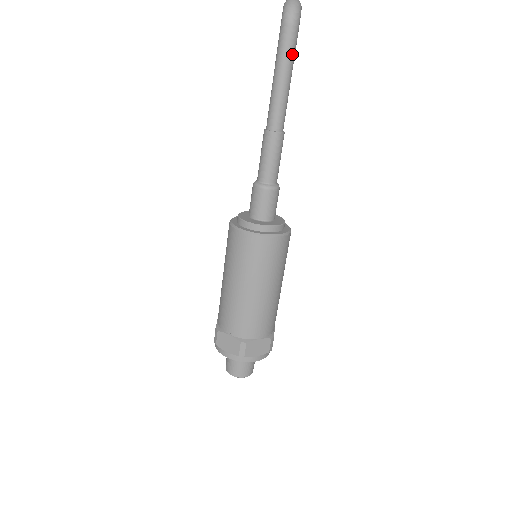
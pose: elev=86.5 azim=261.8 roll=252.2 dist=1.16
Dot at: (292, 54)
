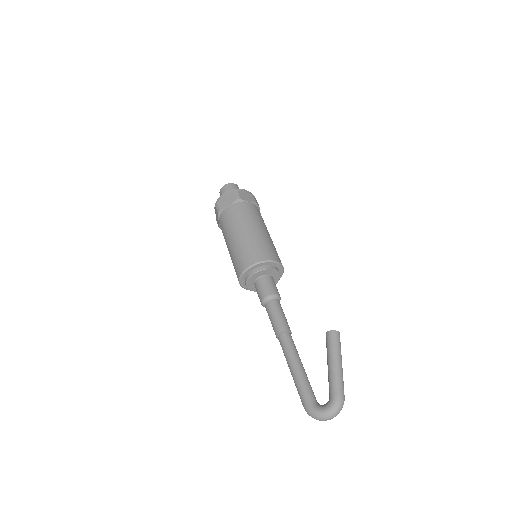
Dot at: occluded
